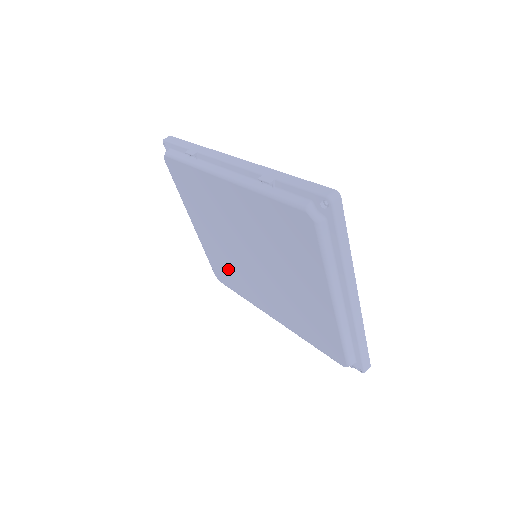
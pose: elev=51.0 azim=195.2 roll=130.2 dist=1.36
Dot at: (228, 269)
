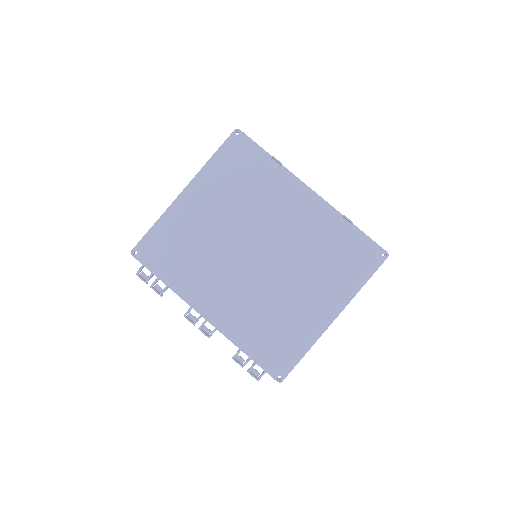
Dot at: (191, 250)
